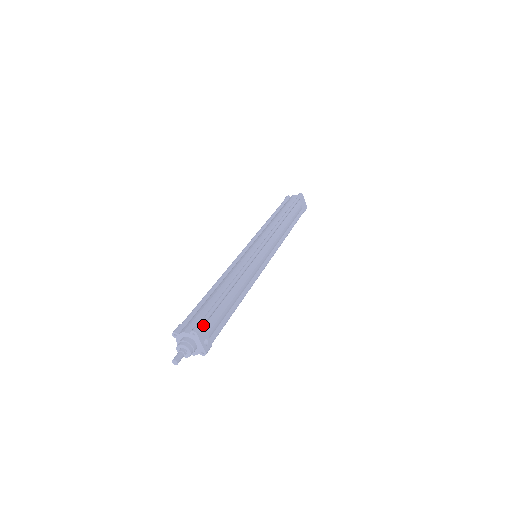
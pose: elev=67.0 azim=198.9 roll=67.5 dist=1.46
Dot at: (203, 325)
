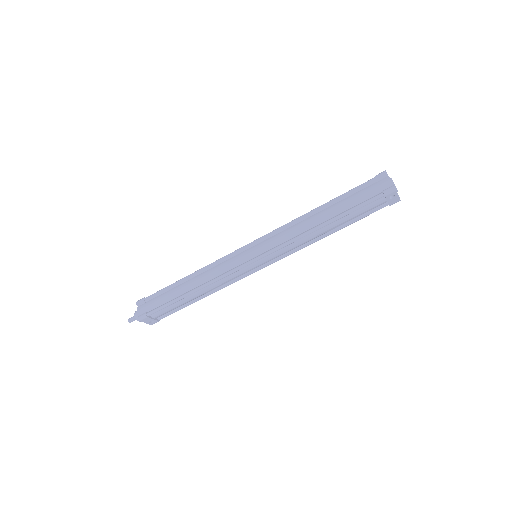
Dot at: (148, 317)
